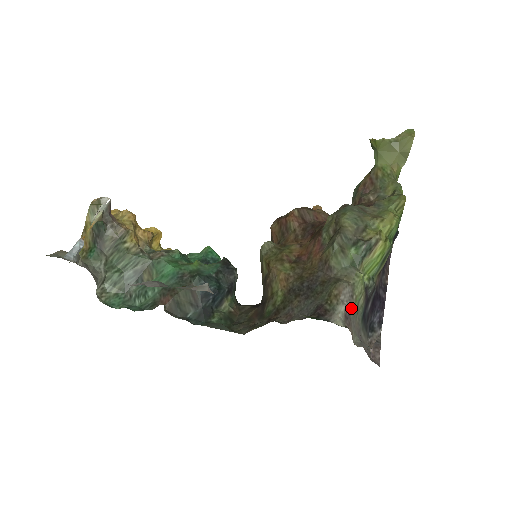
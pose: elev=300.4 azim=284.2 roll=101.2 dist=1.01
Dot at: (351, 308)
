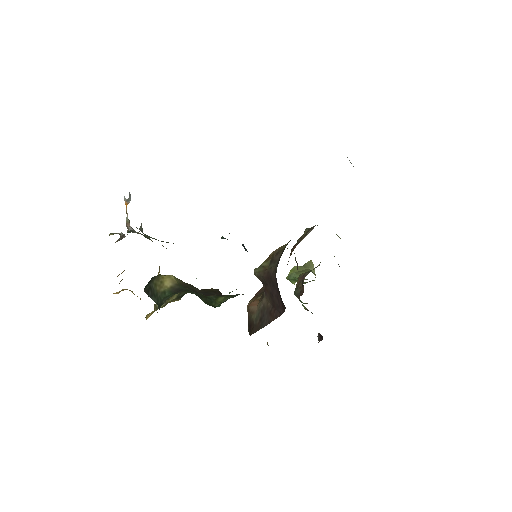
Dot at: occluded
